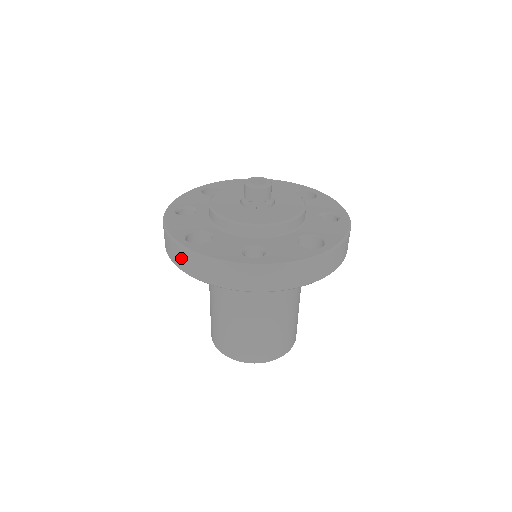
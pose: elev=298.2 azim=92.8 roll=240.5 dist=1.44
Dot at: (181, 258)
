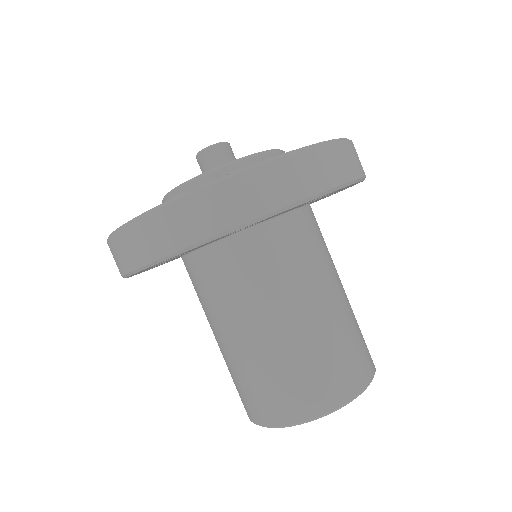
Dot at: (130, 246)
